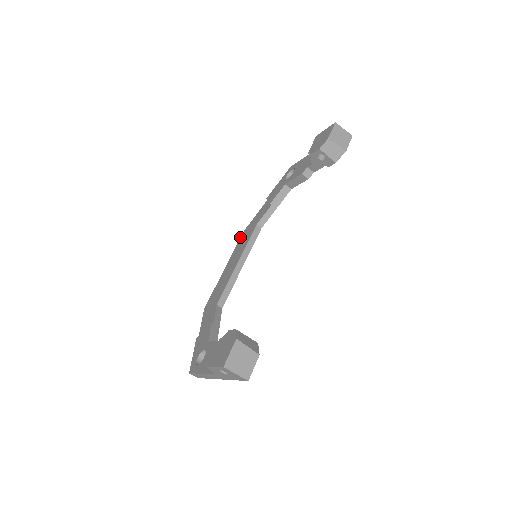
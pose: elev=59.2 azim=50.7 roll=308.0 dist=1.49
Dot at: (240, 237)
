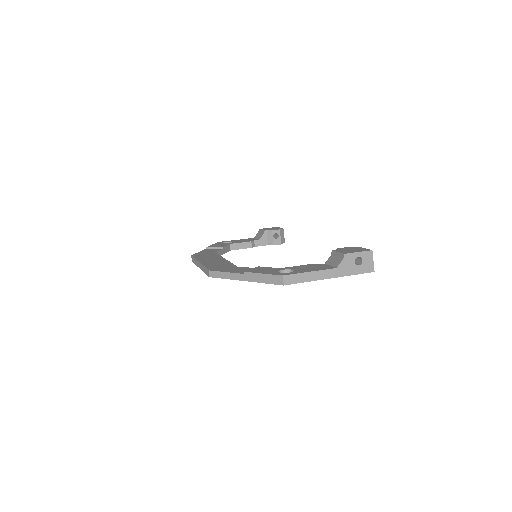
Dot at: (193, 256)
